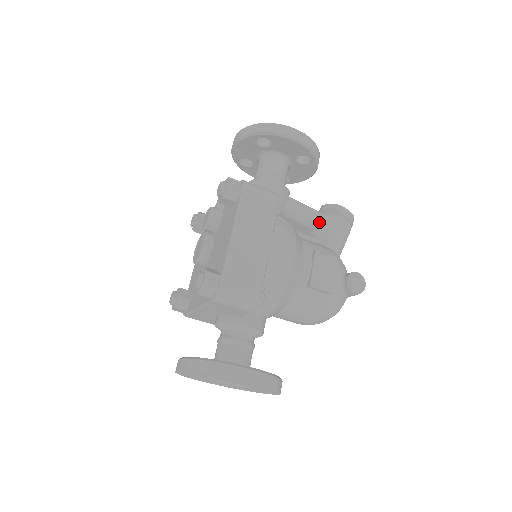
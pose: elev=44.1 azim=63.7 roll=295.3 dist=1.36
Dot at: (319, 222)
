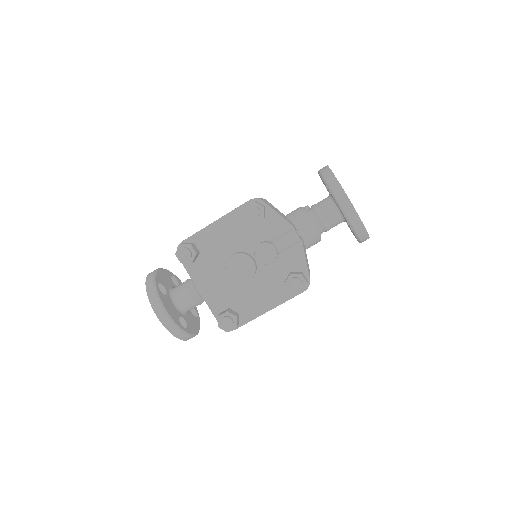
Dot at: occluded
